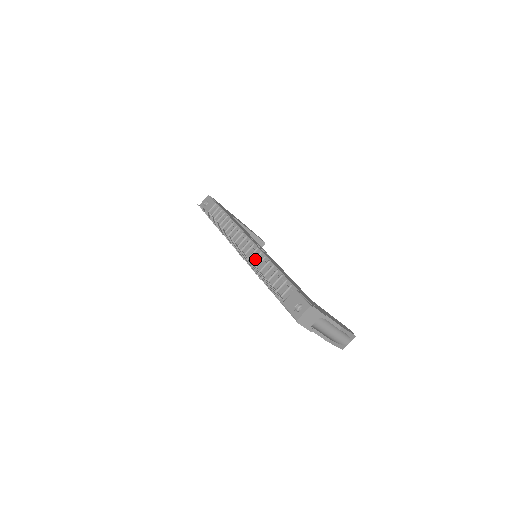
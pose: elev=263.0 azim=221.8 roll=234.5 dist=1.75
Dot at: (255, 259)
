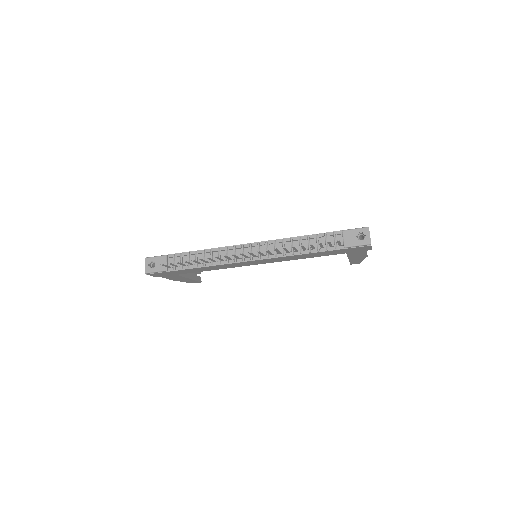
Dot at: occluded
